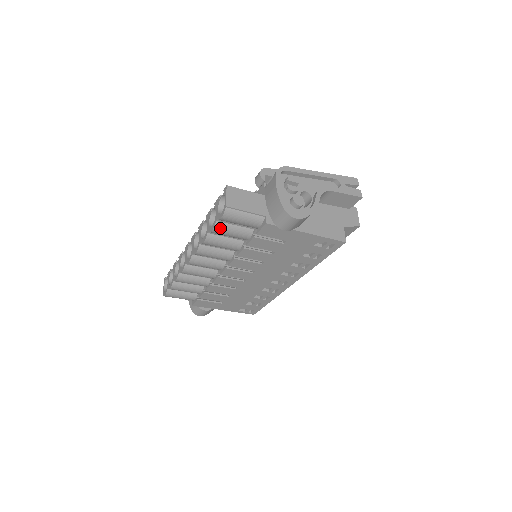
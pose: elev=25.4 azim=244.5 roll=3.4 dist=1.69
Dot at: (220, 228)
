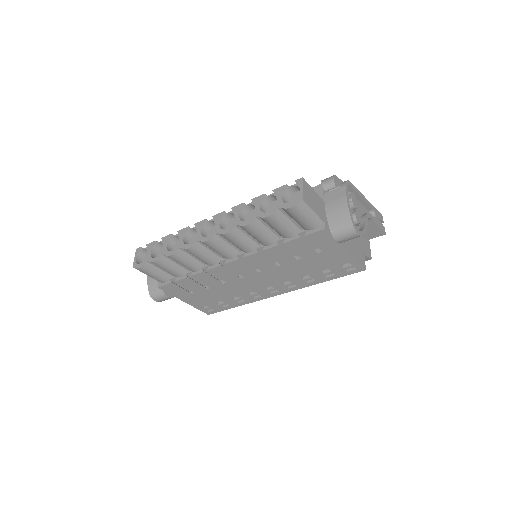
Dot at: (277, 217)
